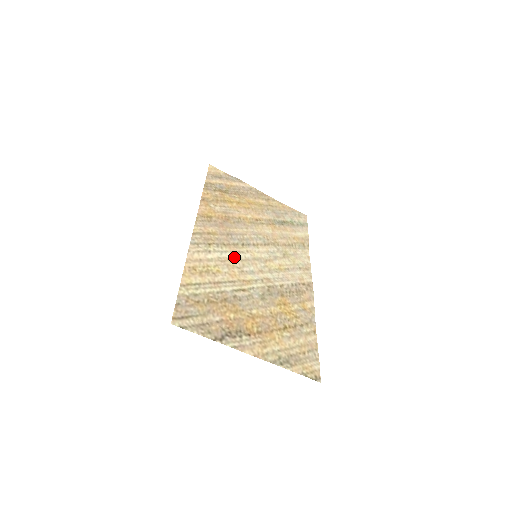
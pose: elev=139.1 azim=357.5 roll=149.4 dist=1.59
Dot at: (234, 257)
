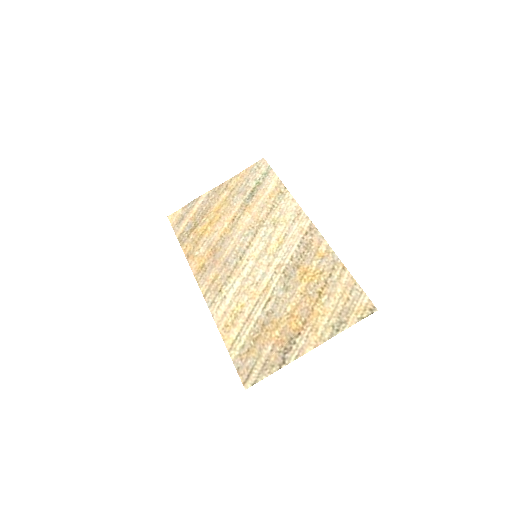
Dot at: (243, 279)
